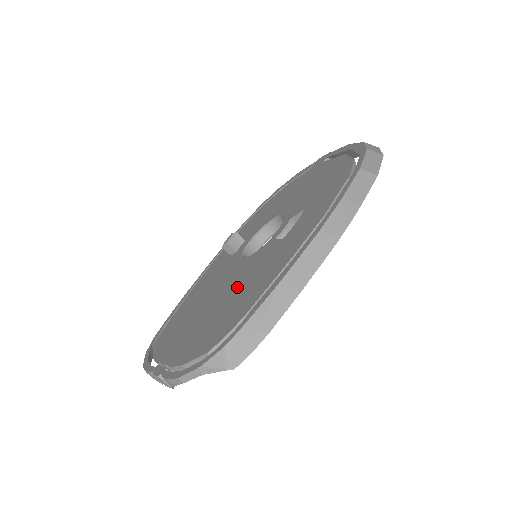
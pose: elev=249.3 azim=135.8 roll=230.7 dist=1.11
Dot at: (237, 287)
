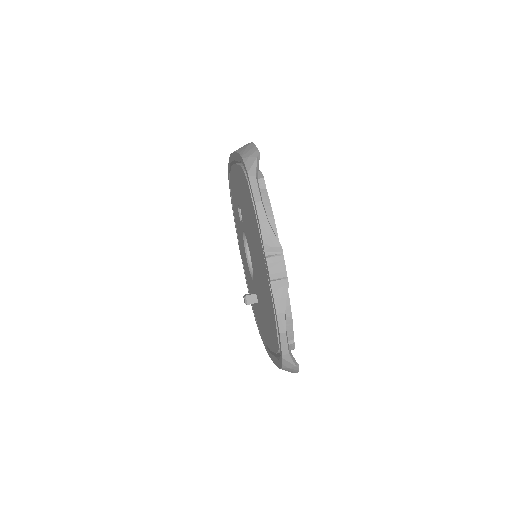
Dot at: (248, 225)
